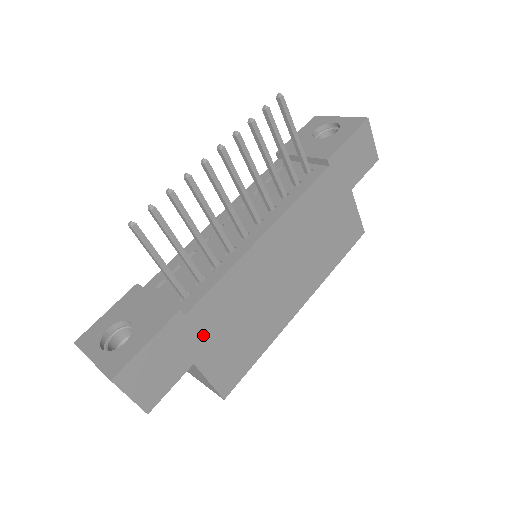
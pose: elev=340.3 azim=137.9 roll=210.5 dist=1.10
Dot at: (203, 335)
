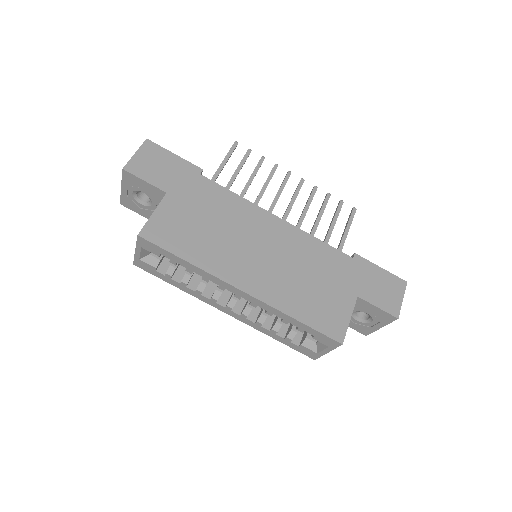
Dot at: (190, 193)
